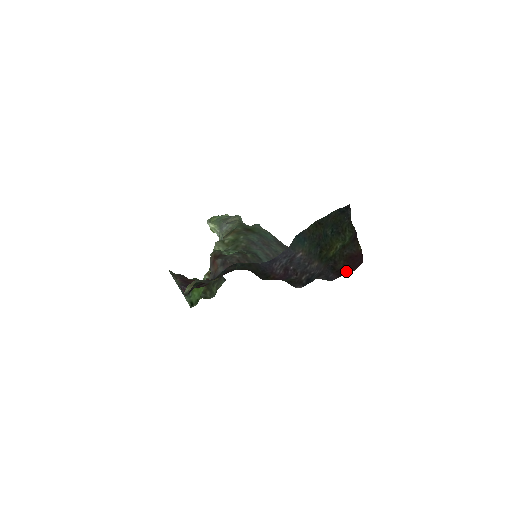
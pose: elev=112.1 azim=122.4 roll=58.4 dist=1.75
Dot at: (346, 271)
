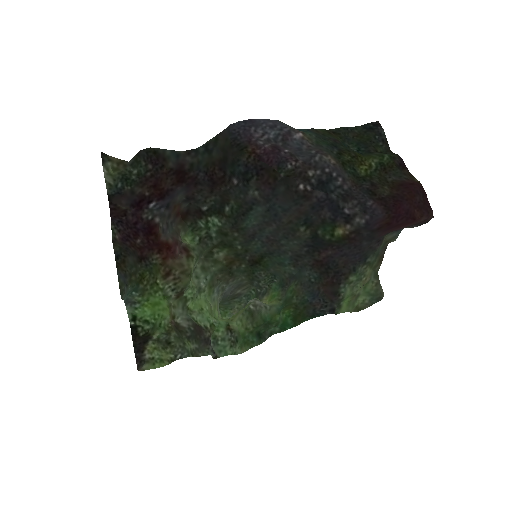
Dot at: (399, 204)
